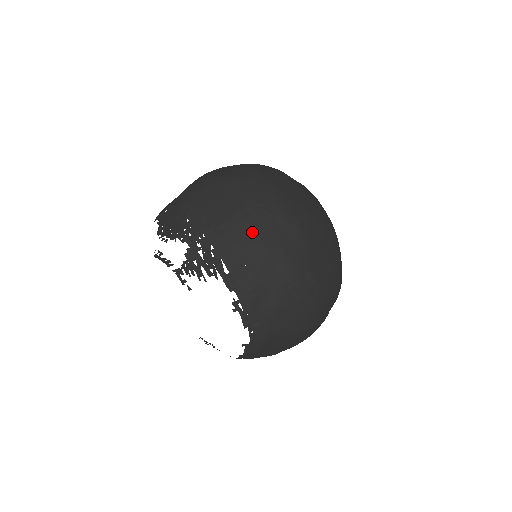
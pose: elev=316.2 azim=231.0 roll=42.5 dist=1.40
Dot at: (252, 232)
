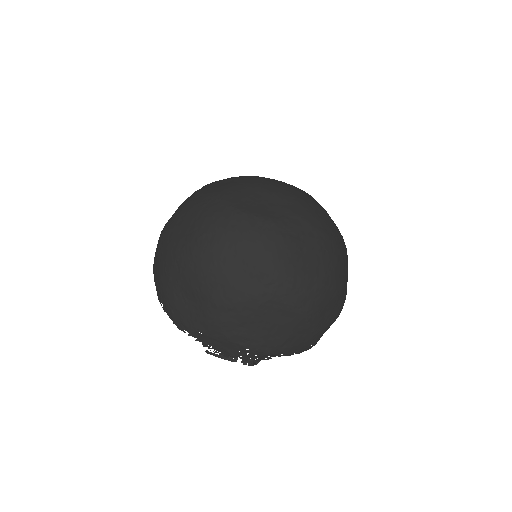
Dot at: (311, 332)
